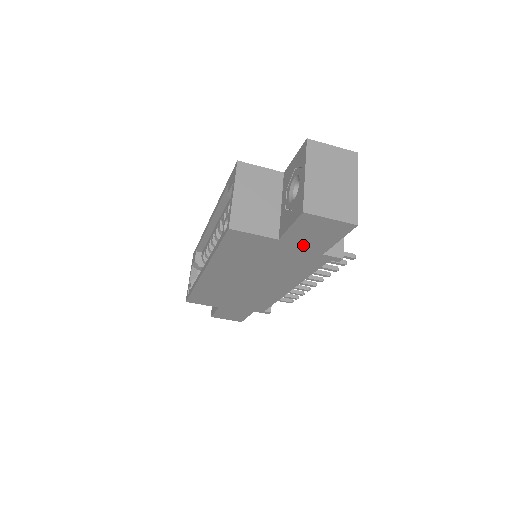
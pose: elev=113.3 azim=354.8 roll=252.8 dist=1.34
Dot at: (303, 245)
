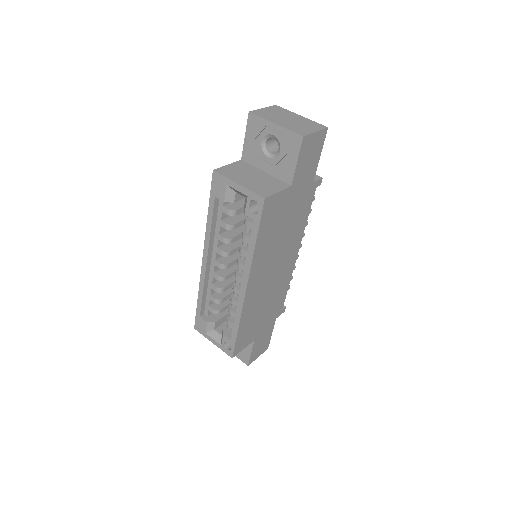
Dot at: (303, 180)
